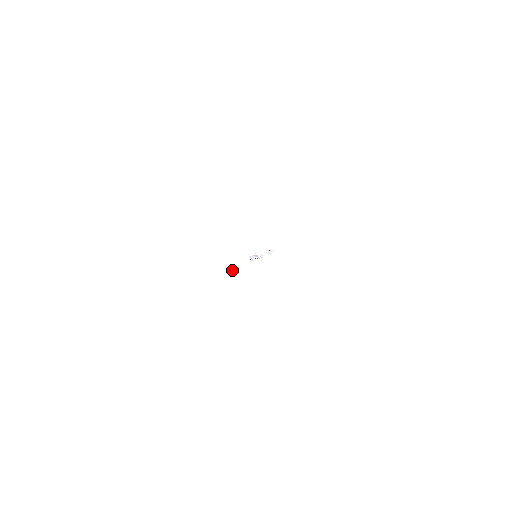
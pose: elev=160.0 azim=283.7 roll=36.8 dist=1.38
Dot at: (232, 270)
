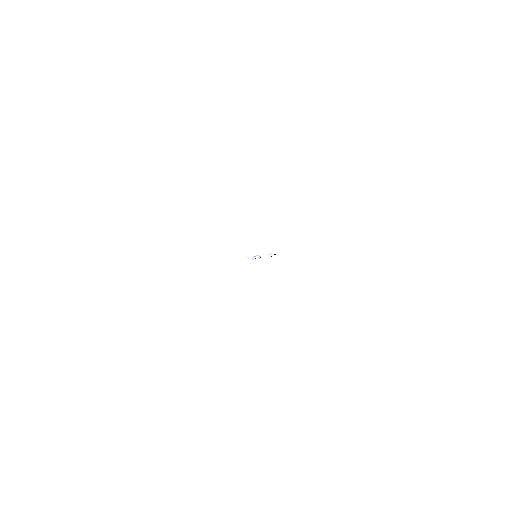
Dot at: (195, 244)
